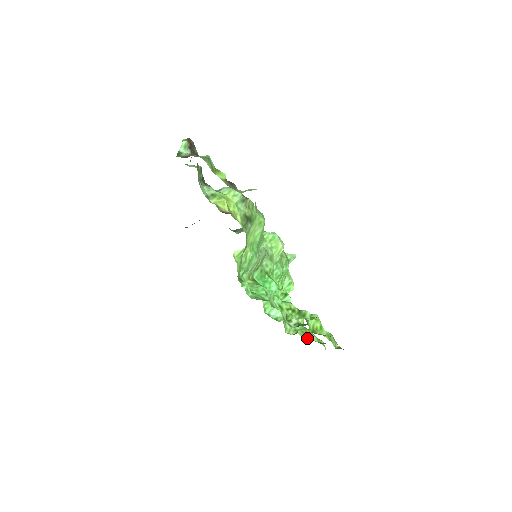
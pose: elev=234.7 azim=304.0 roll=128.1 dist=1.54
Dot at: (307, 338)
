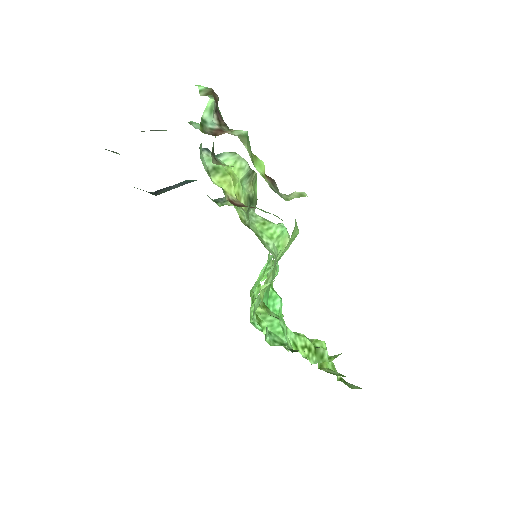
Dot at: occluded
